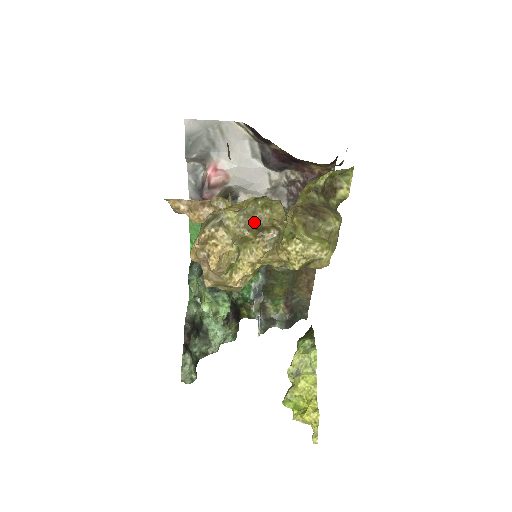
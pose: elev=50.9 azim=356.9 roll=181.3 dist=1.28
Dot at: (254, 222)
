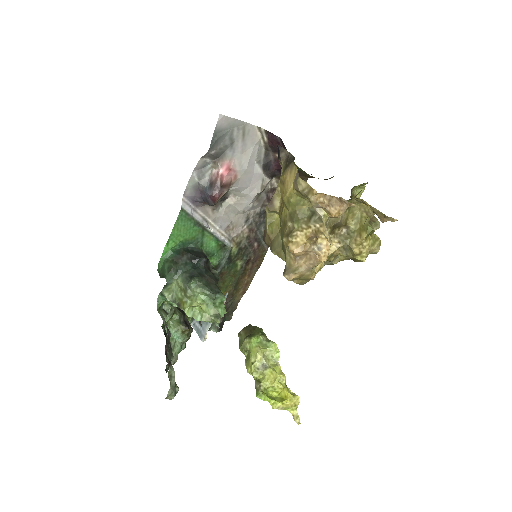
Dot at: (338, 220)
